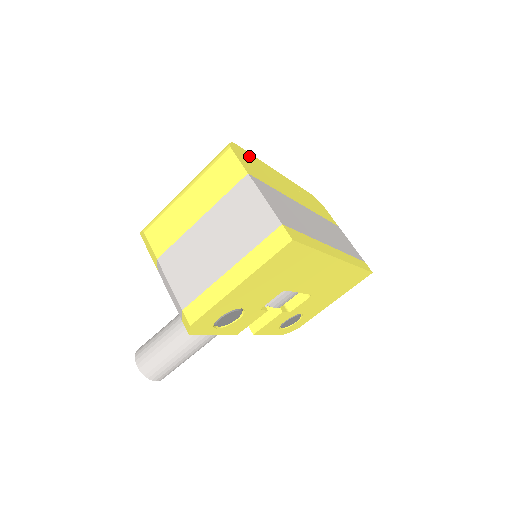
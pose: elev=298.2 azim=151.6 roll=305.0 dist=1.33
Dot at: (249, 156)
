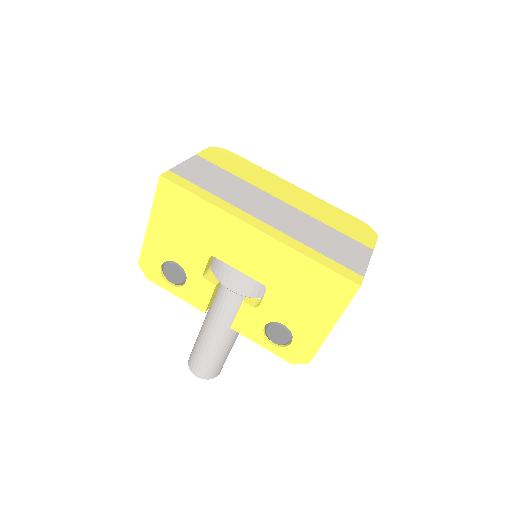
Dot at: (240, 160)
